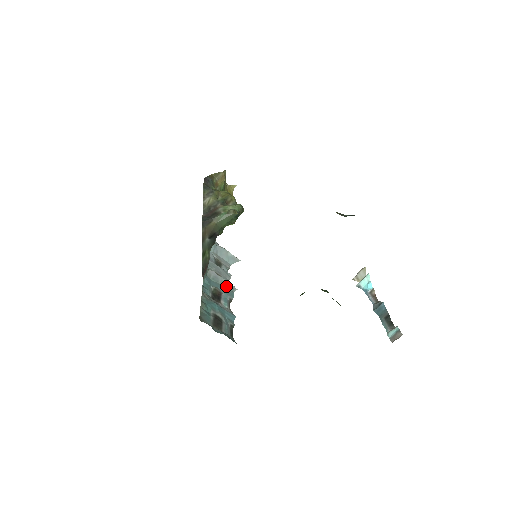
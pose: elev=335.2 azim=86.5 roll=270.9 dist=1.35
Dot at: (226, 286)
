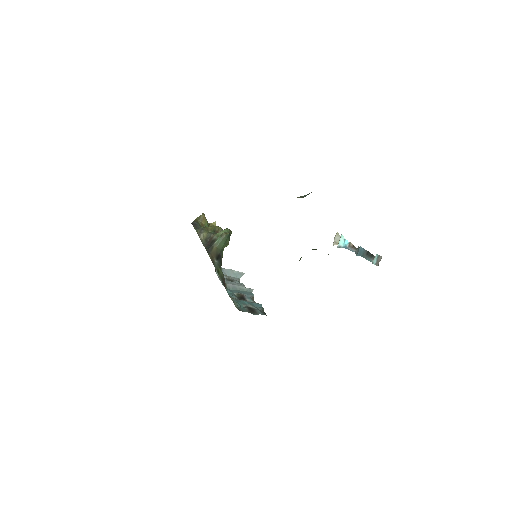
Dot at: (244, 290)
